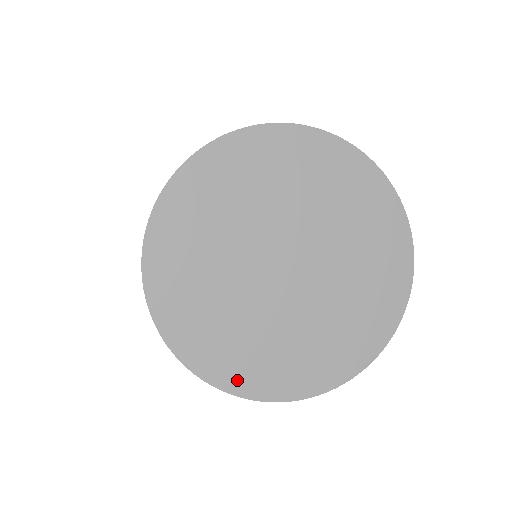
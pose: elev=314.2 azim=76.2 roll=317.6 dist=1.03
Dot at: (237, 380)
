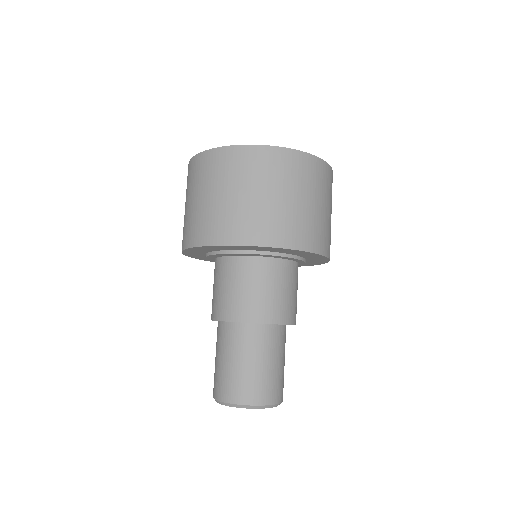
Dot at: occluded
